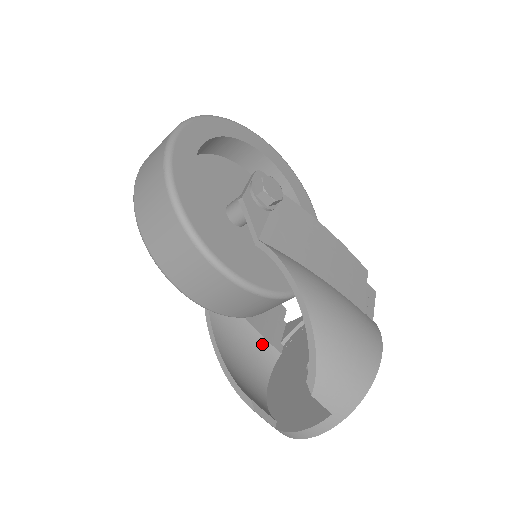
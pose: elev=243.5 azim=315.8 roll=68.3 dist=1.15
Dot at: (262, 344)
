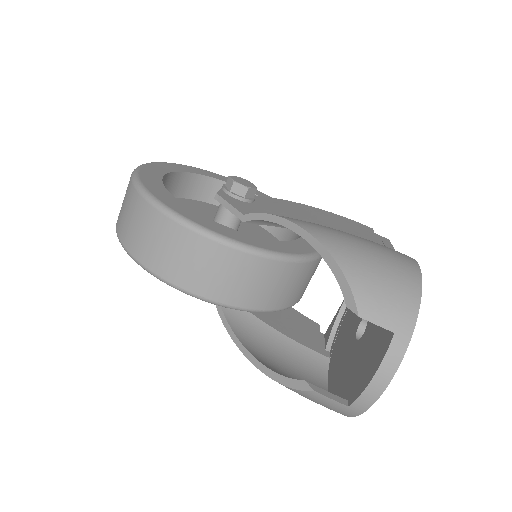
Dot at: (303, 352)
